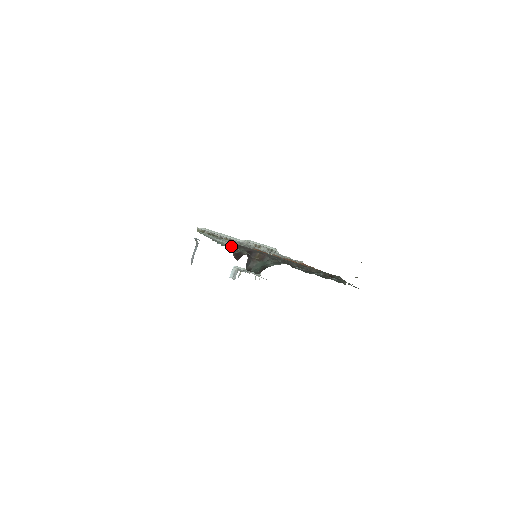
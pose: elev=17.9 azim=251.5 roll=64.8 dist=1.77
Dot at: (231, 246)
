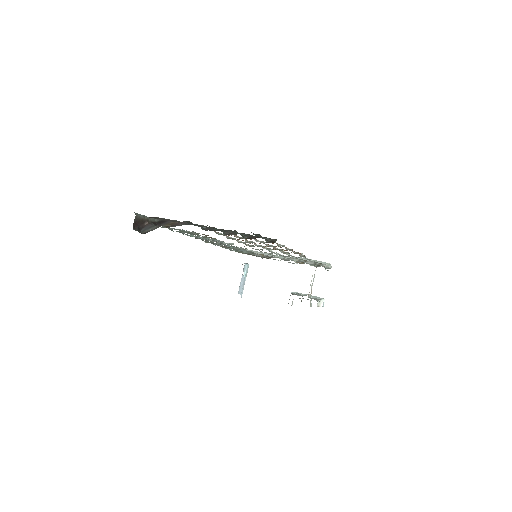
Dot at: occluded
